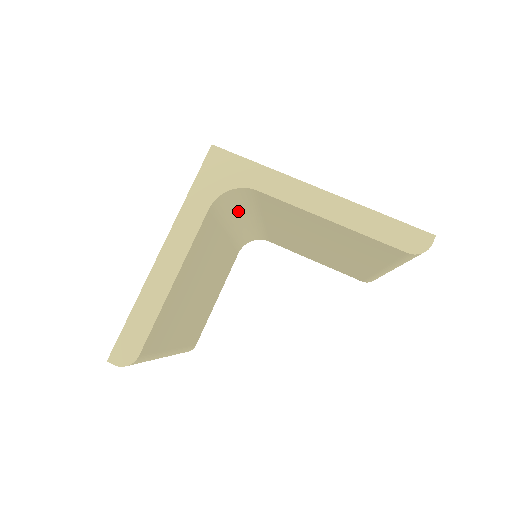
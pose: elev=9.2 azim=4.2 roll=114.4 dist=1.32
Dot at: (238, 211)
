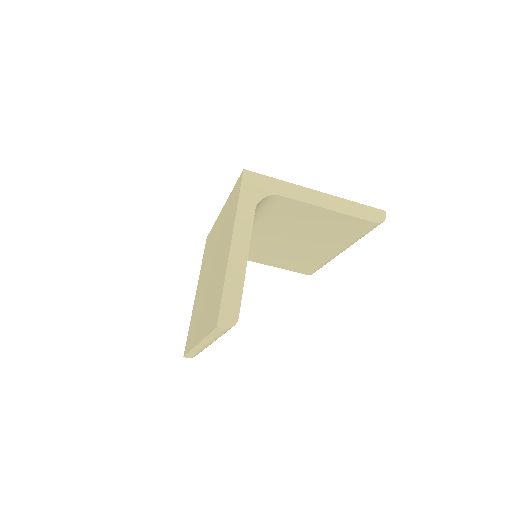
Dot at: occluded
